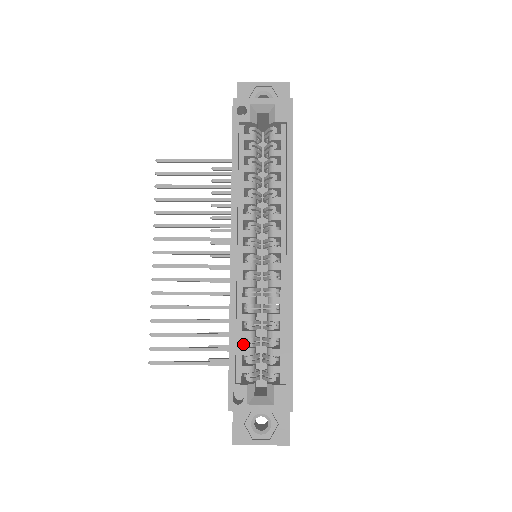
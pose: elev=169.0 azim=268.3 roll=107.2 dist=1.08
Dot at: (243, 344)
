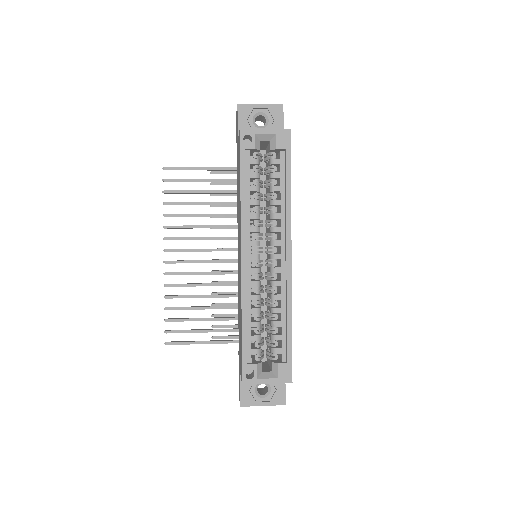
Dot at: occluded
